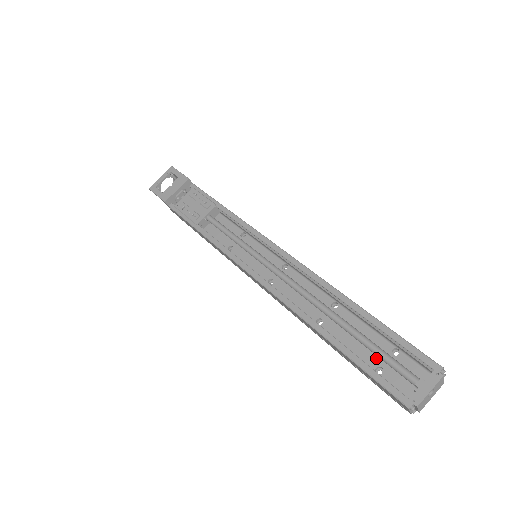
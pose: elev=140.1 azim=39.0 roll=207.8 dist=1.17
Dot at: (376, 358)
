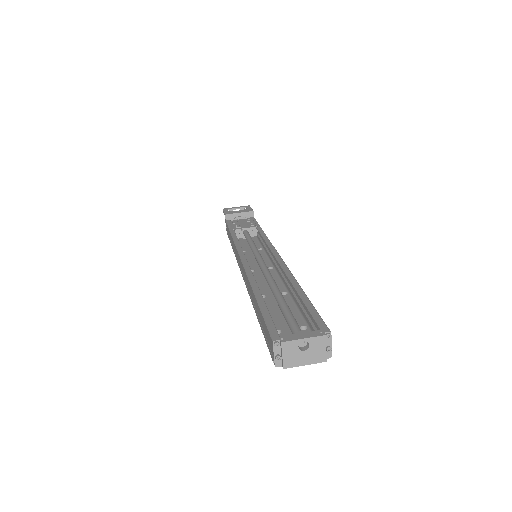
Dot at: (283, 325)
